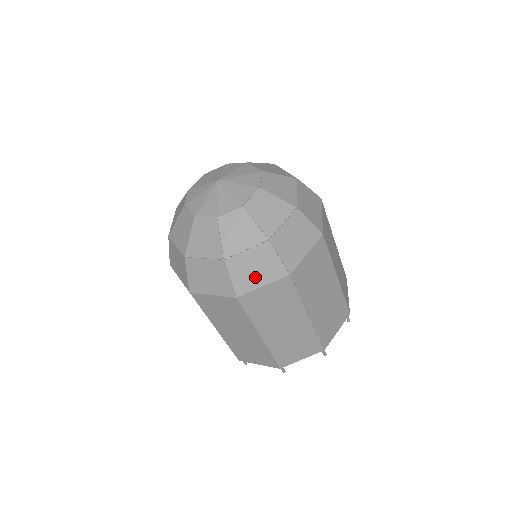
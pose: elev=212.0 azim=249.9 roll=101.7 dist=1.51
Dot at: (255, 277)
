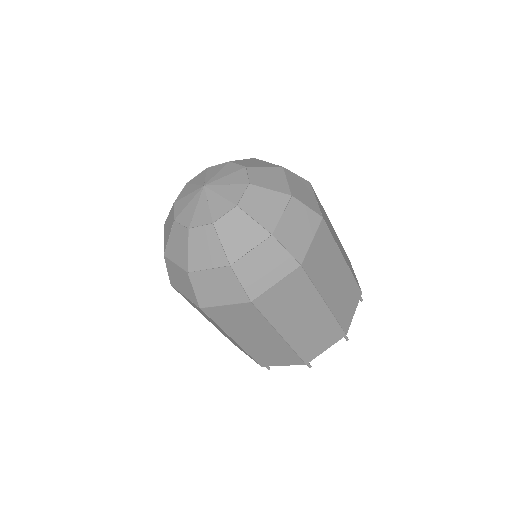
Dot at: (266, 276)
